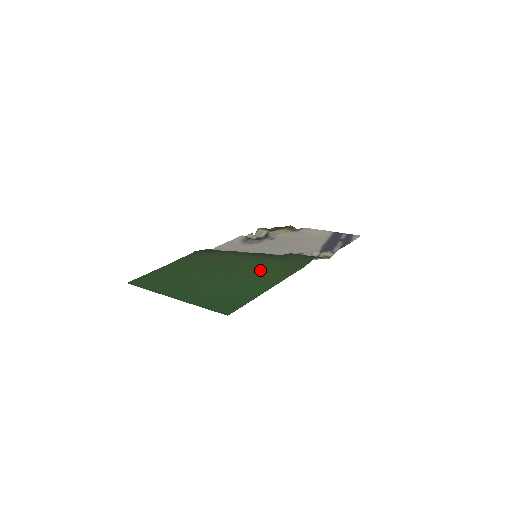
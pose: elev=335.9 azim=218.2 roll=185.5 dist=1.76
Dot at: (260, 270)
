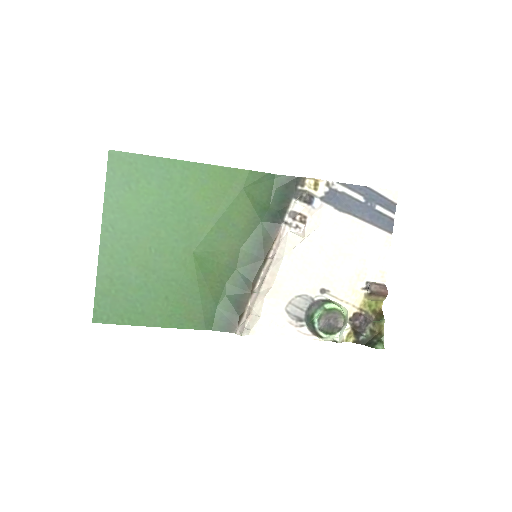
Dot at: (216, 209)
